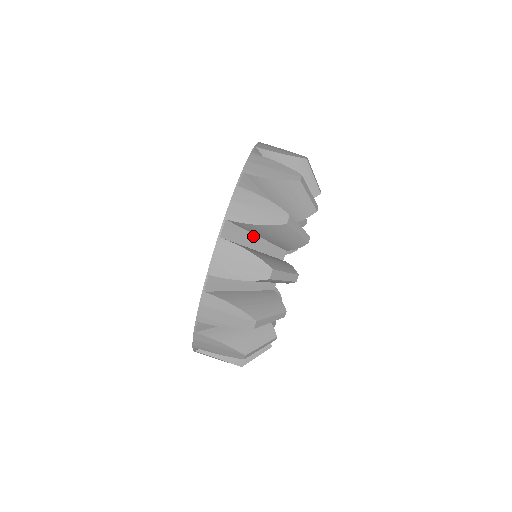
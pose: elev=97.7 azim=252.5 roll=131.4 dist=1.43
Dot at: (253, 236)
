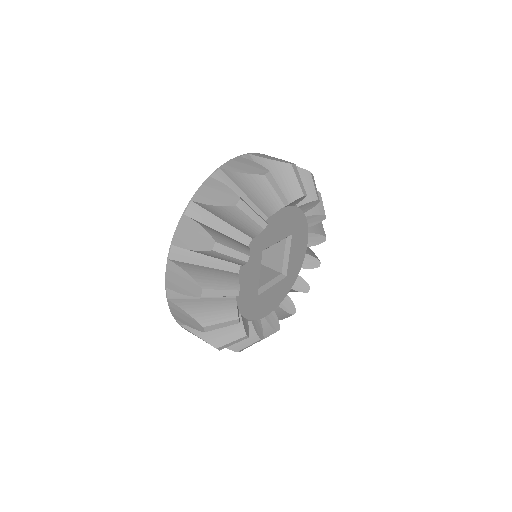
Dot at: occluded
